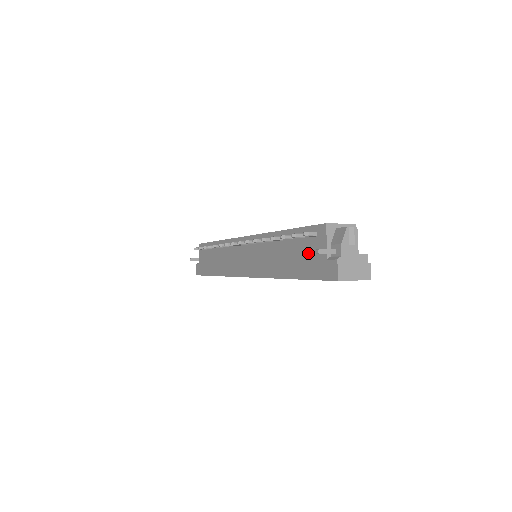
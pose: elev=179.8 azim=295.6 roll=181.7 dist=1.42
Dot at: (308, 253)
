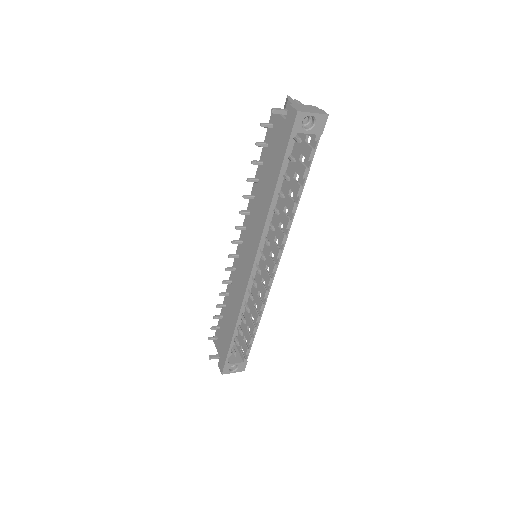
Dot at: (275, 145)
